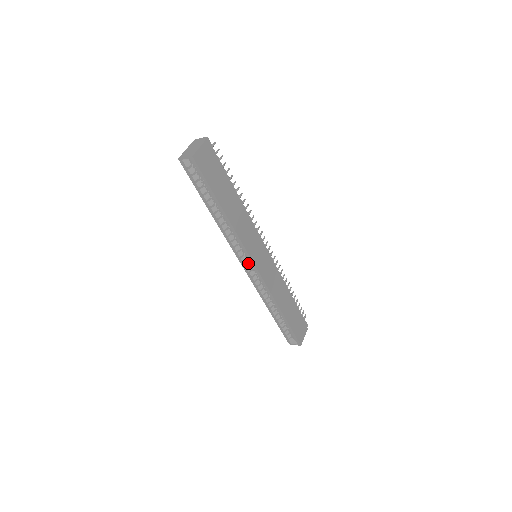
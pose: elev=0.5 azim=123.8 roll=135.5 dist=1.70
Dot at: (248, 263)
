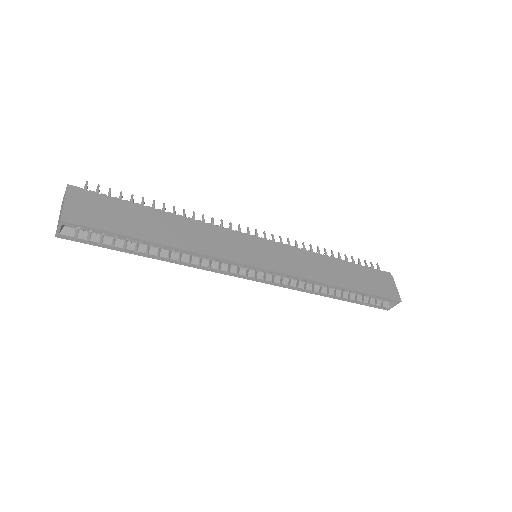
Dot at: (253, 271)
